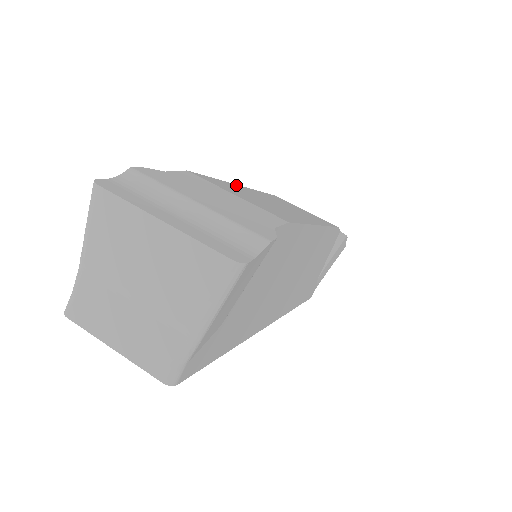
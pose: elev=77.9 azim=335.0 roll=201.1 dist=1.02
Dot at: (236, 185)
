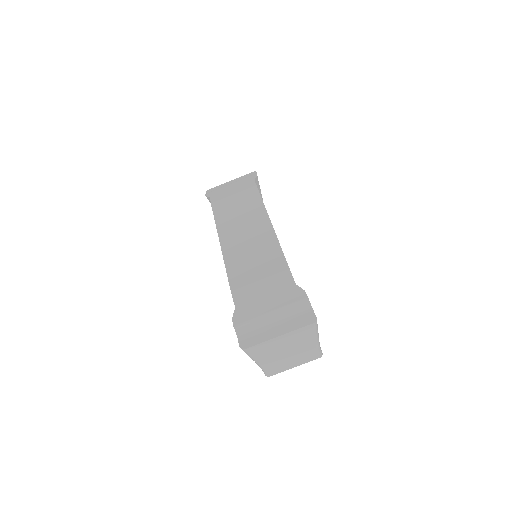
Dot at: (224, 251)
